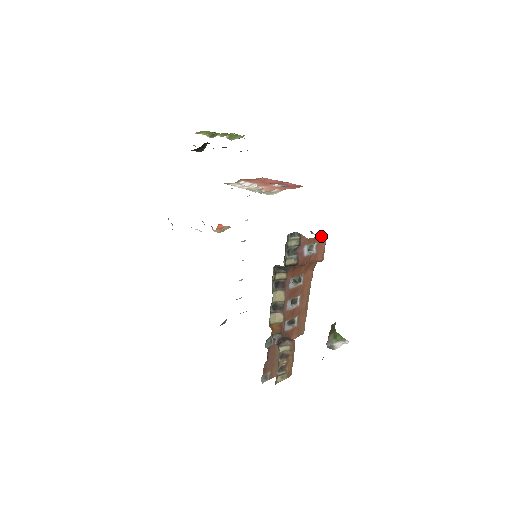
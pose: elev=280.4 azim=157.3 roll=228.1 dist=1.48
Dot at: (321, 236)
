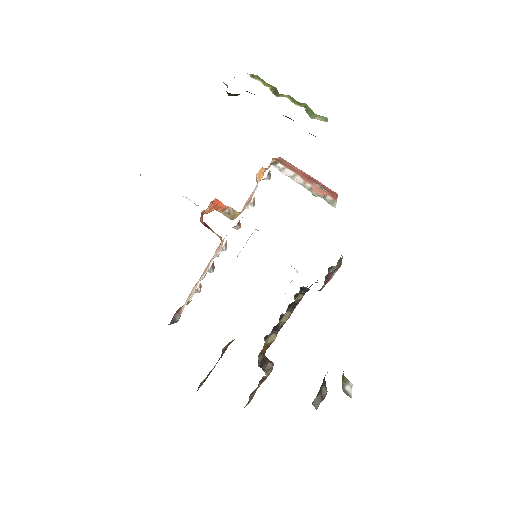
Dot at: (342, 258)
